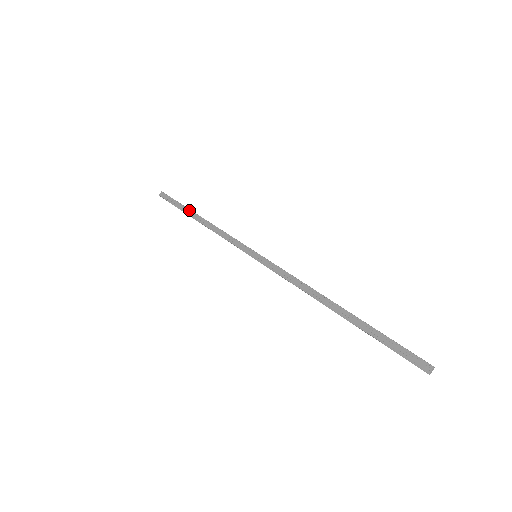
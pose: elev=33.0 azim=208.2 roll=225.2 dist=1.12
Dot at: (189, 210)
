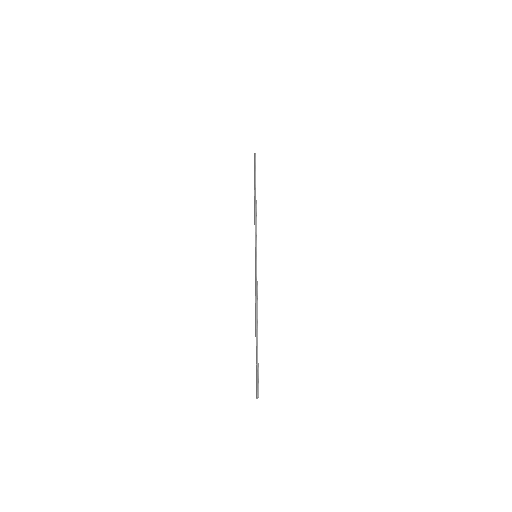
Dot at: (254, 186)
